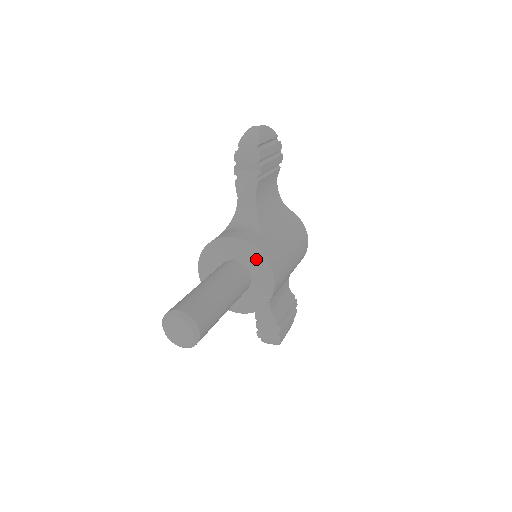
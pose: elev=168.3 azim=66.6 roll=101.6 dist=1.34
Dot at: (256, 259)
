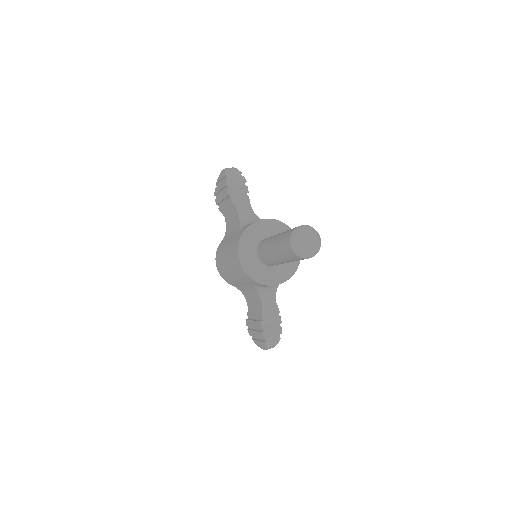
Dot at: occluded
